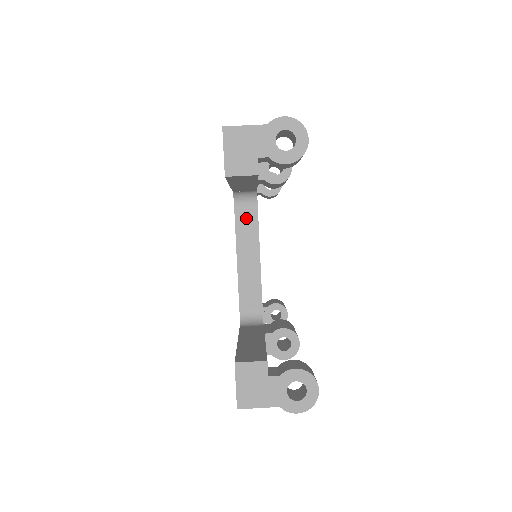
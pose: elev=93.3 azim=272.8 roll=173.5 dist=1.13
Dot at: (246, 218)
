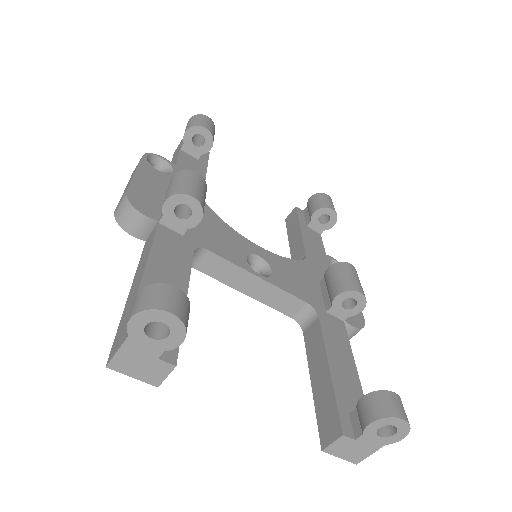
Dot at: (213, 266)
